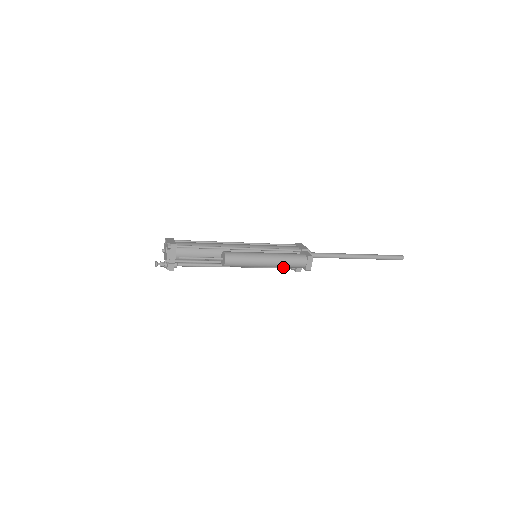
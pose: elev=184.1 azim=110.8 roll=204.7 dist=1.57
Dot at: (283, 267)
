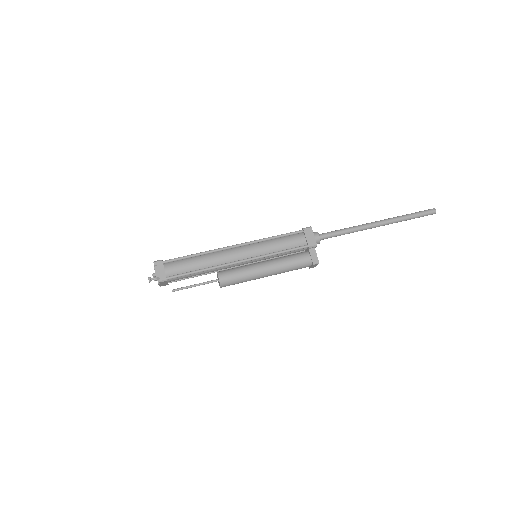
Dot at: occluded
